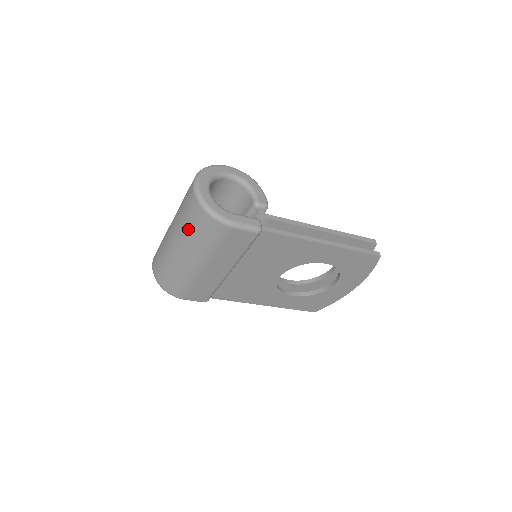
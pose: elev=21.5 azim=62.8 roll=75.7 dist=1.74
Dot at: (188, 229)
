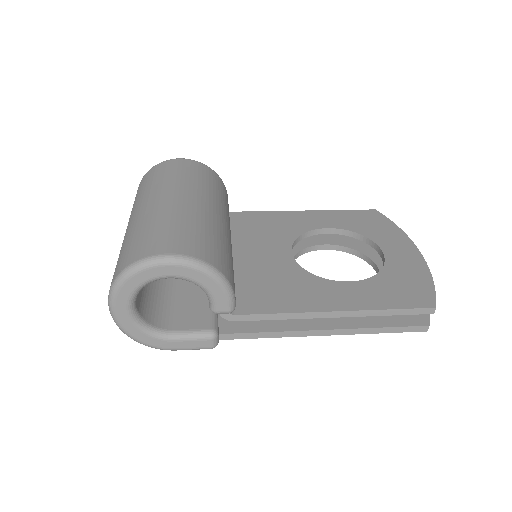
Dot at: occluded
